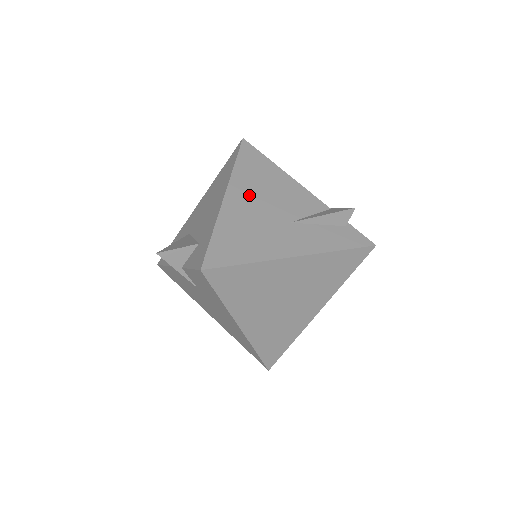
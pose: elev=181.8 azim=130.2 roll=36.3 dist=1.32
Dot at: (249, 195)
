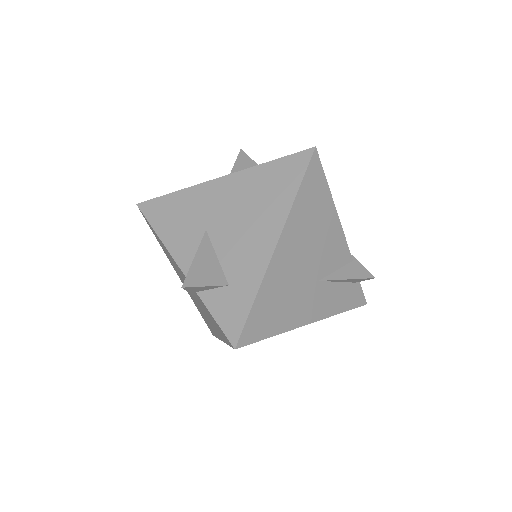
Dot at: (298, 243)
